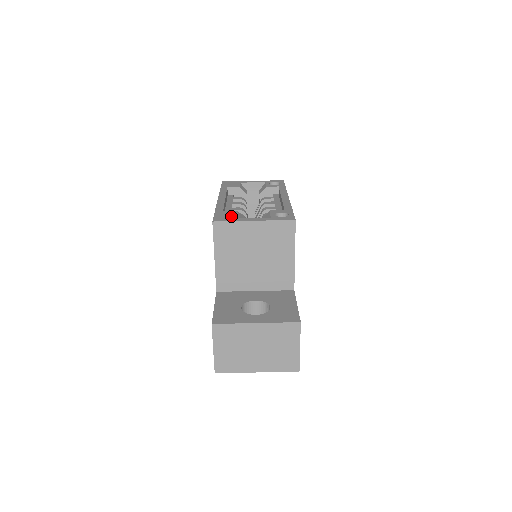
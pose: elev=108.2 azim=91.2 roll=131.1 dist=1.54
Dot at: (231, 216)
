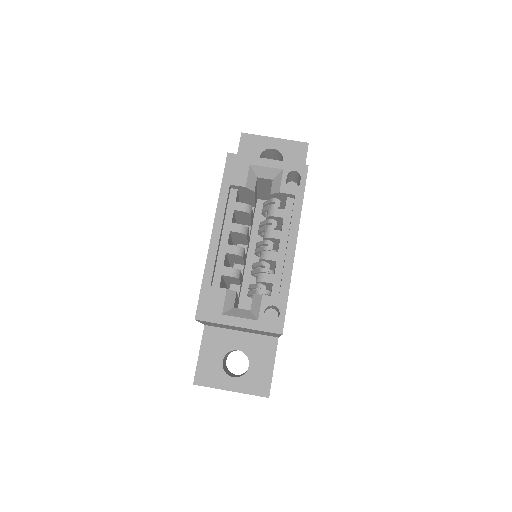
Dot at: (217, 307)
